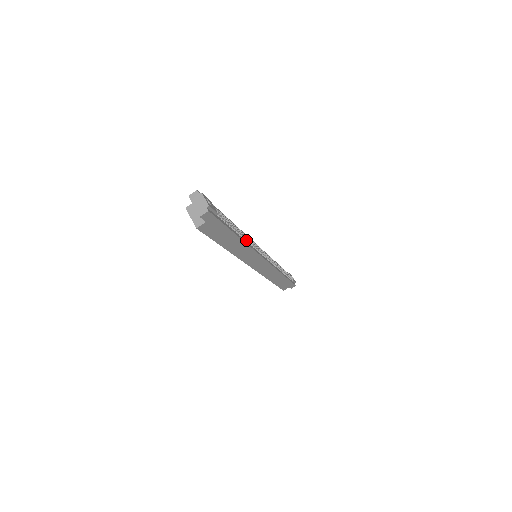
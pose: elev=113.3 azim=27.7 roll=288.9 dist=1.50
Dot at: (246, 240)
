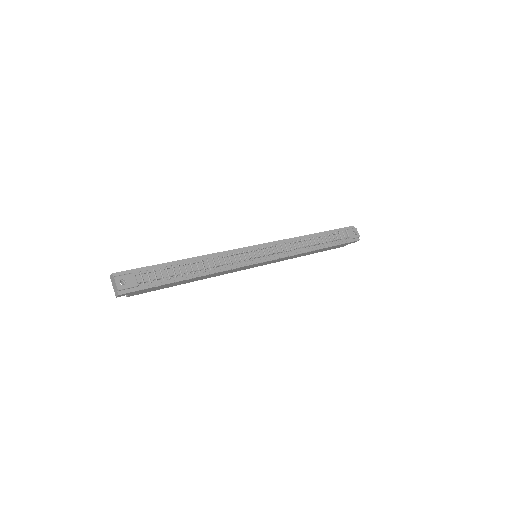
Dot at: (210, 270)
